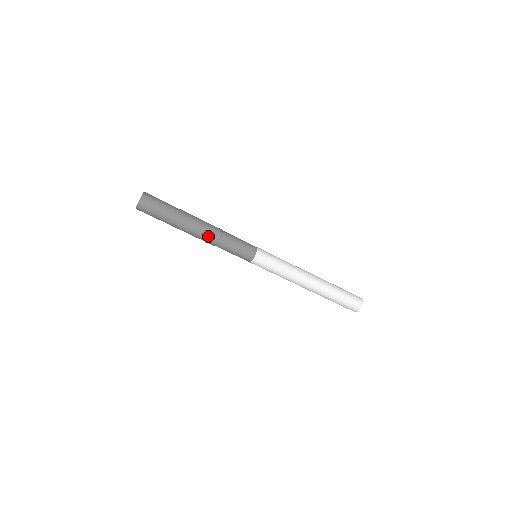
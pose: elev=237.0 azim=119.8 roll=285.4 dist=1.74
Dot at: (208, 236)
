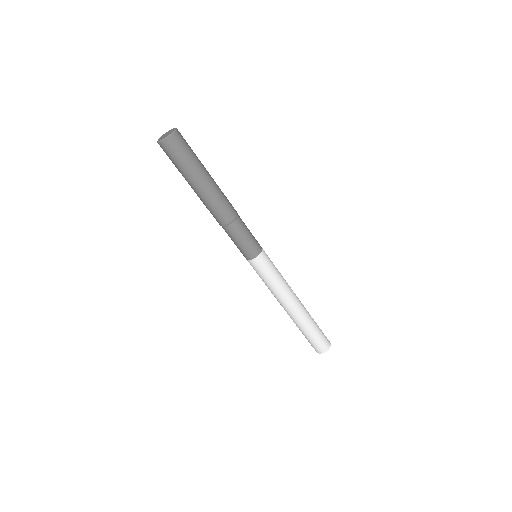
Dot at: (227, 208)
